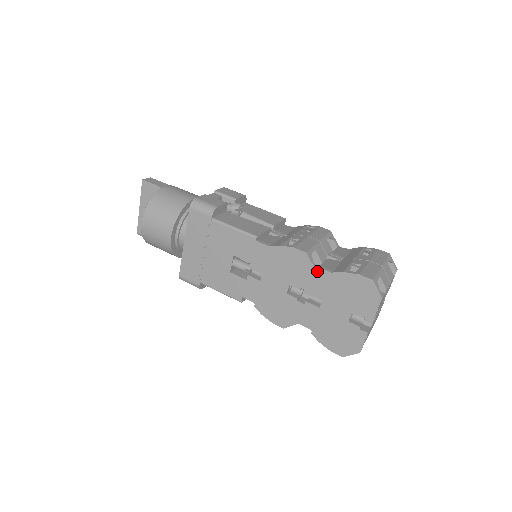
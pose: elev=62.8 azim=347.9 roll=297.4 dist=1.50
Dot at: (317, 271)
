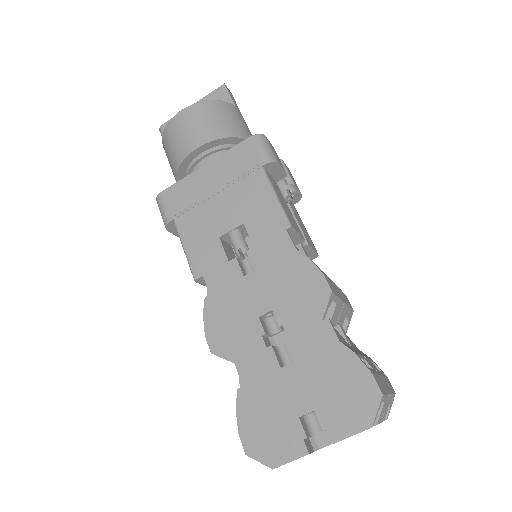
Dot at: (323, 323)
